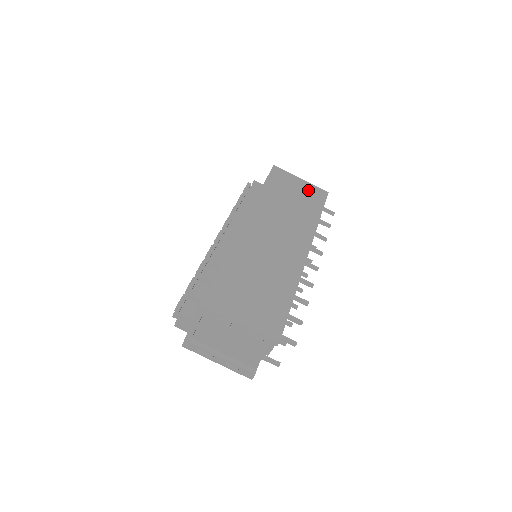
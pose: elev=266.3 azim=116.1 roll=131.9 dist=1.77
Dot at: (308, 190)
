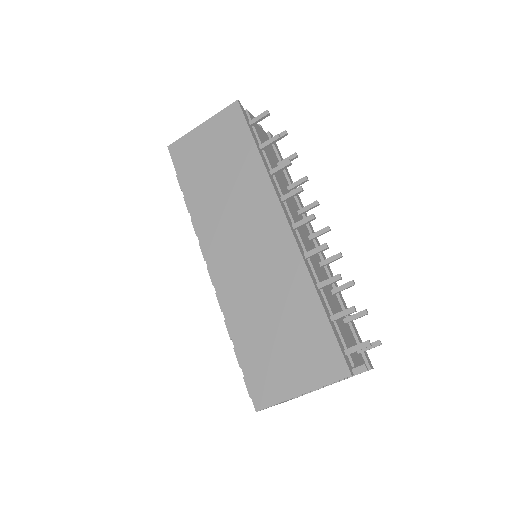
Dot at: (219, 130)
